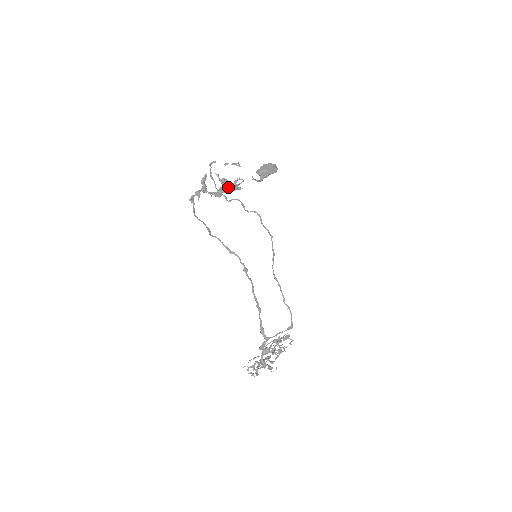
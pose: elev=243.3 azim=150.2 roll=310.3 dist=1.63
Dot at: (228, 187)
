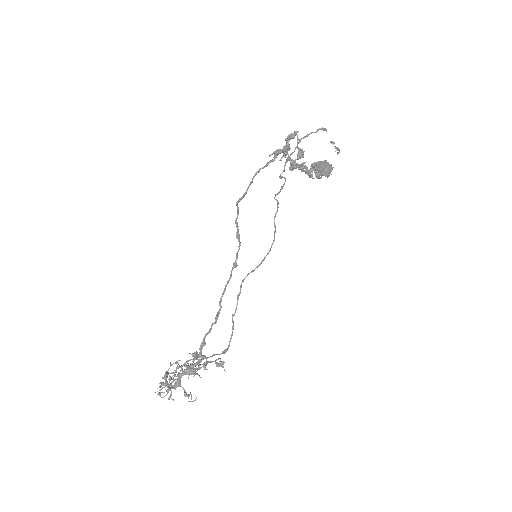
Dot at: (304, 165)
